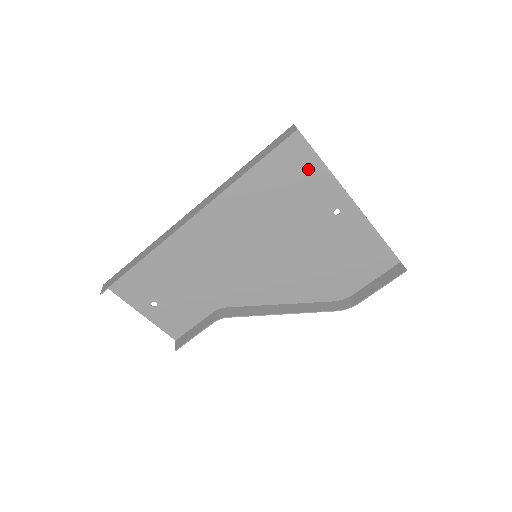
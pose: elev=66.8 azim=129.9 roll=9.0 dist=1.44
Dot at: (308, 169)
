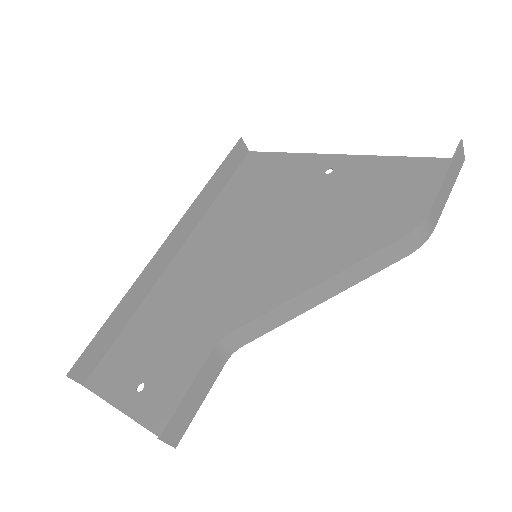
Dot at: (276, 164)
